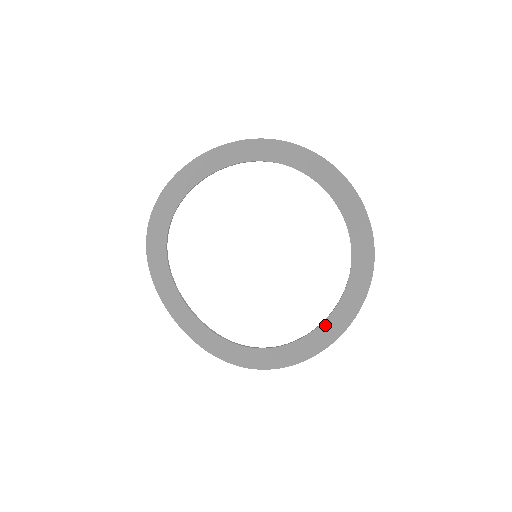
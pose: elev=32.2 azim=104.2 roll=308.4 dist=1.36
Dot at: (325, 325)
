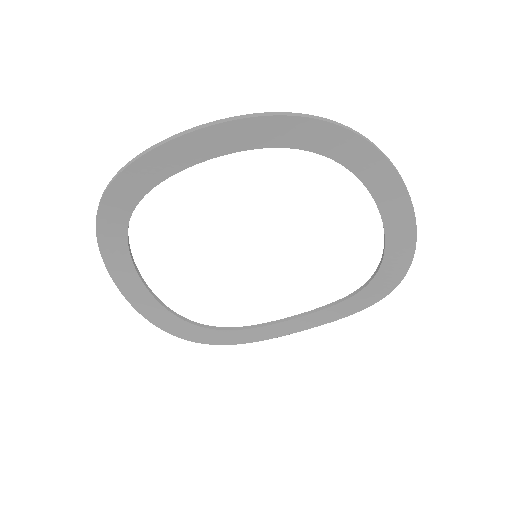
Dot at: (262, 329)
